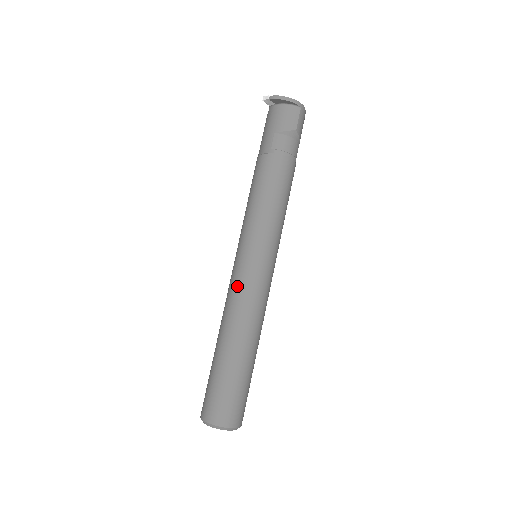
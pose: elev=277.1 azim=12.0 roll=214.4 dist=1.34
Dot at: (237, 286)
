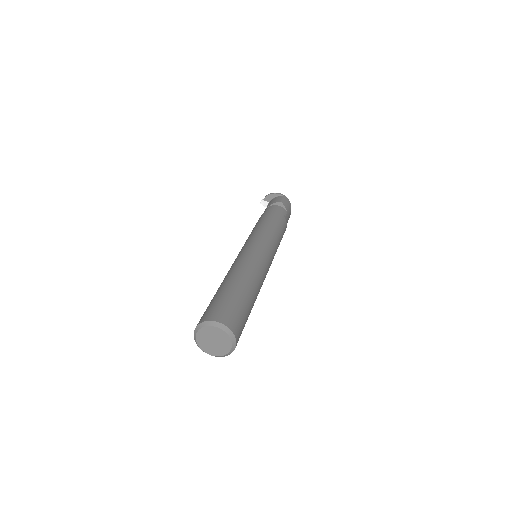
Dot at: (235, 259)
